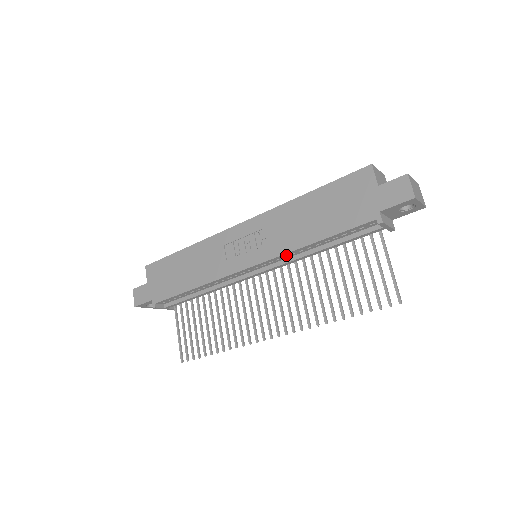
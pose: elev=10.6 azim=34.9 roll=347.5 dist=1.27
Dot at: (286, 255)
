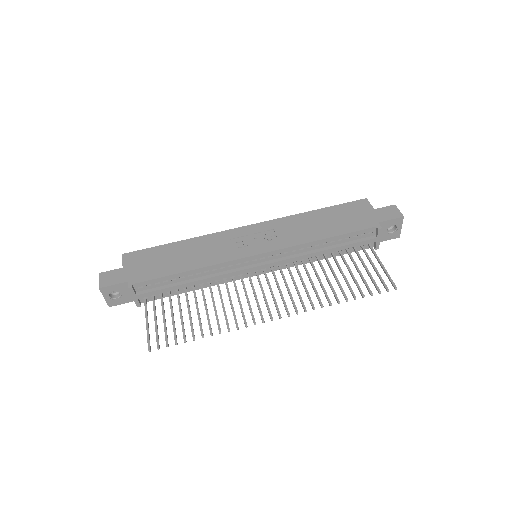
Dot at: (296, 248)
